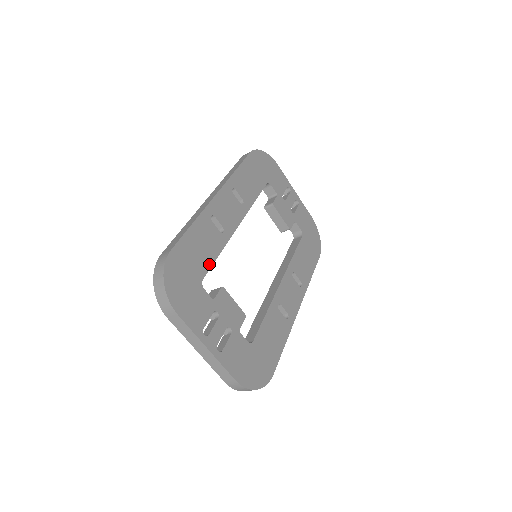
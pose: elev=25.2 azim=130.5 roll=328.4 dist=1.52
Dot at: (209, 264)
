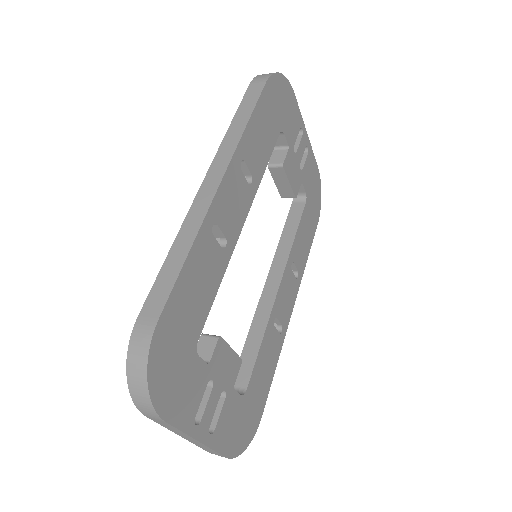
Dot at: (206, 311)
